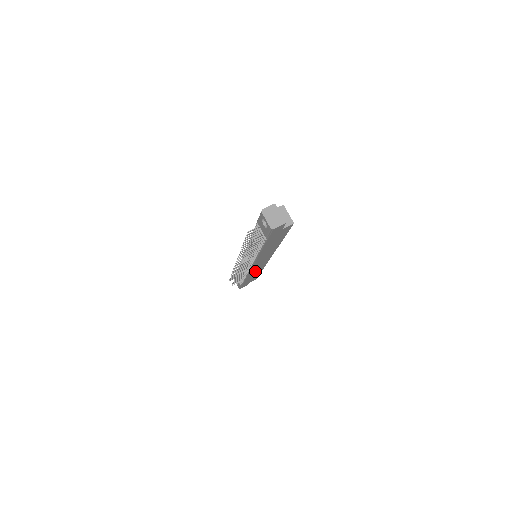
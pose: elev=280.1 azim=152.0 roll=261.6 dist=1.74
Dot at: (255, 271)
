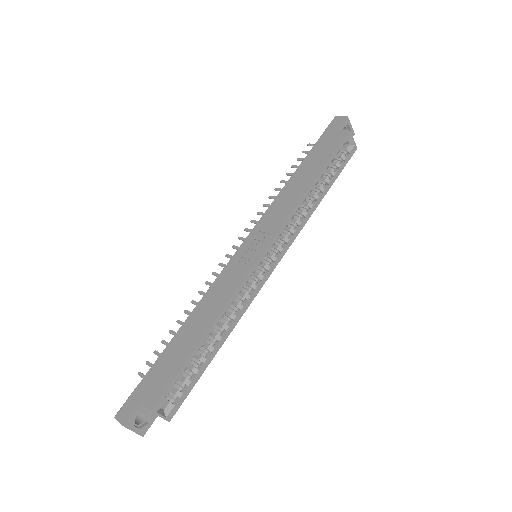
Dot at: occluded
